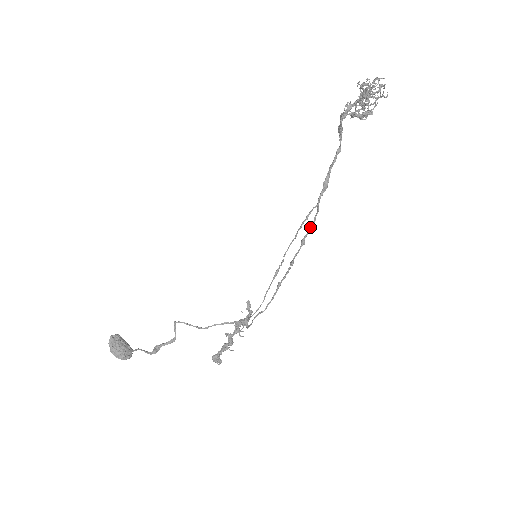
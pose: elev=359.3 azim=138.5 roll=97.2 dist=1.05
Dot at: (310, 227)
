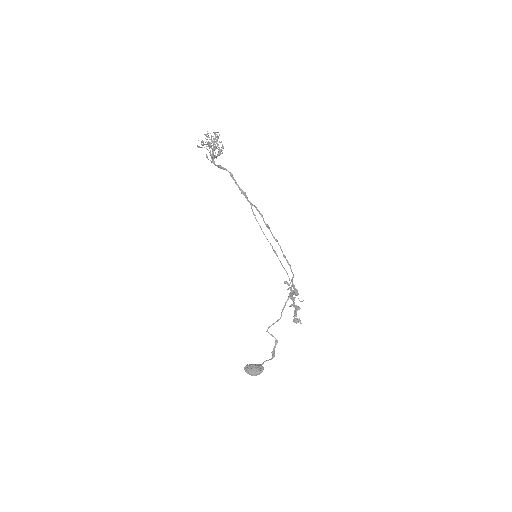
Dot at: occluded
